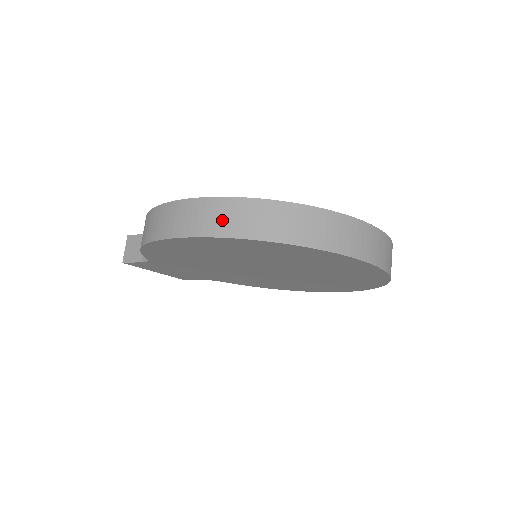
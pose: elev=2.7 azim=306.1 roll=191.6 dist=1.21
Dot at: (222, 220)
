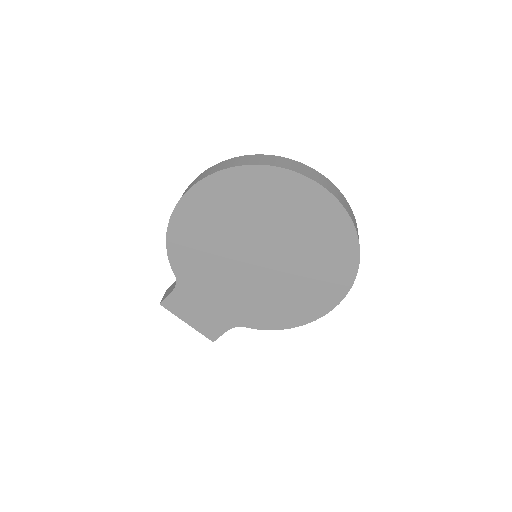
Dot at: (210, 172)
